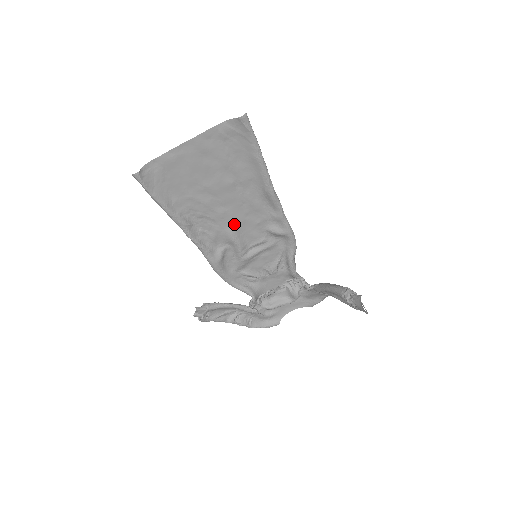
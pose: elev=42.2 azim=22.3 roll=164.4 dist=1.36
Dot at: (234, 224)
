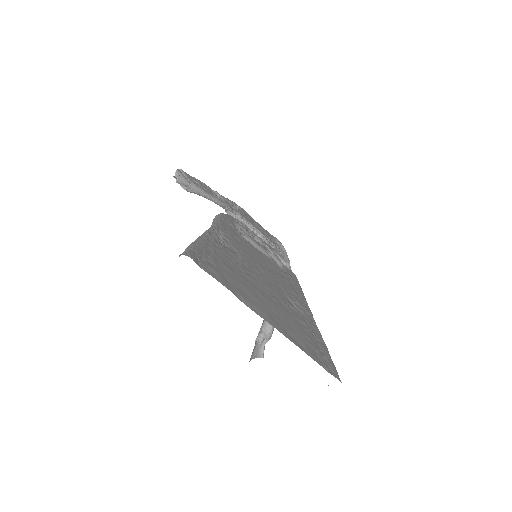
Dot at: (259, 264)
